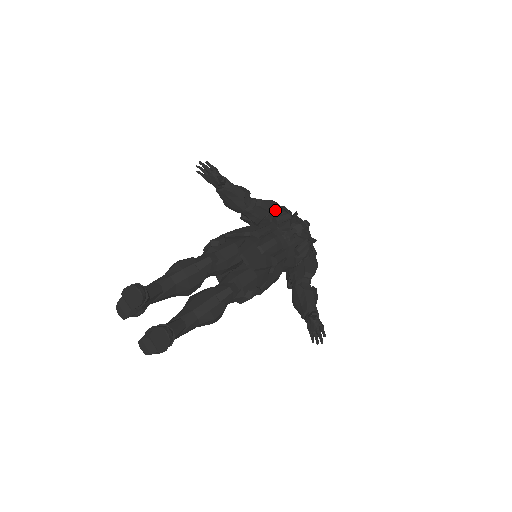
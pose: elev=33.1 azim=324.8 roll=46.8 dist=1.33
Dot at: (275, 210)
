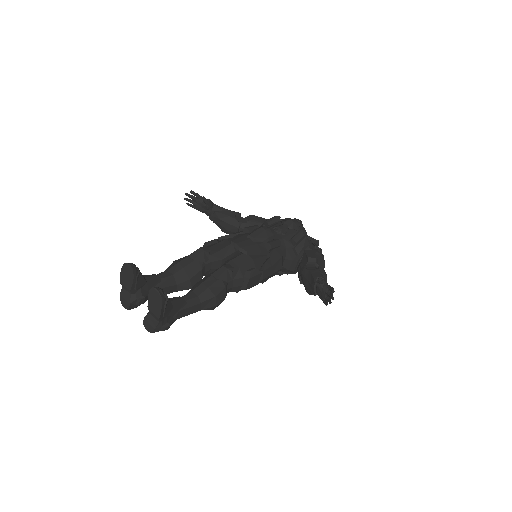
Dot at: occluded
